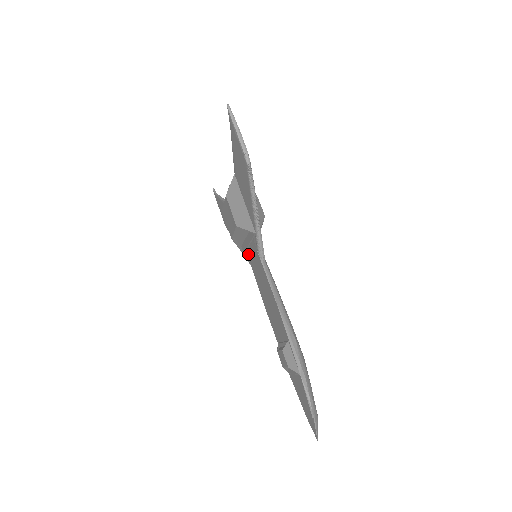
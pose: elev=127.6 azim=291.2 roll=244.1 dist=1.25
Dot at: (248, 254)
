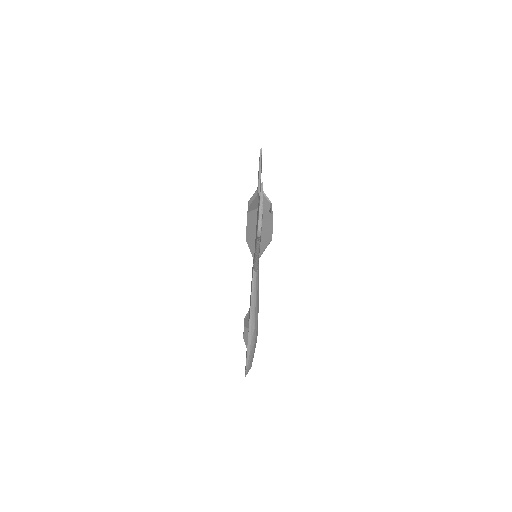
Dot at: occluded
